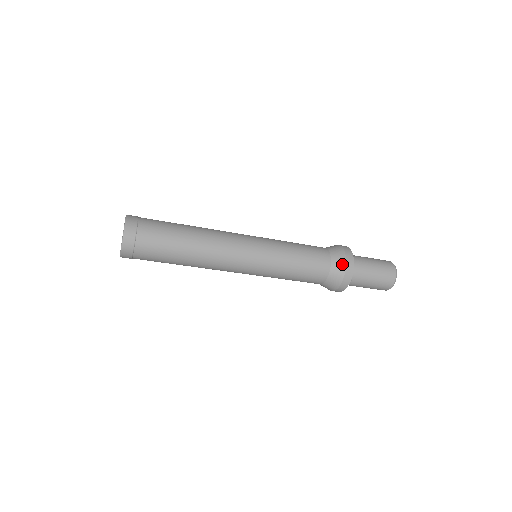
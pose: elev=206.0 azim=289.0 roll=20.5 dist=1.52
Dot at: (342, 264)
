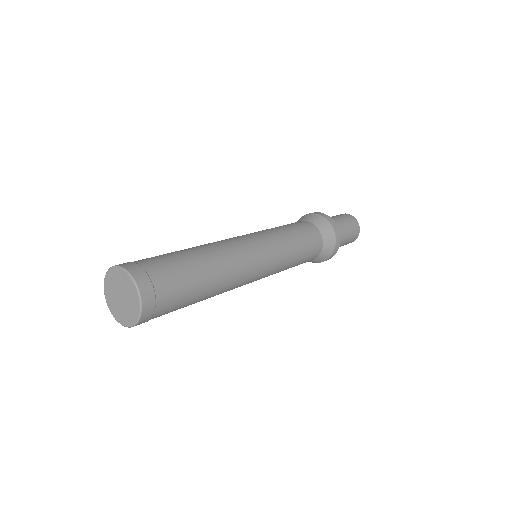
Dot at: (332, 244)
